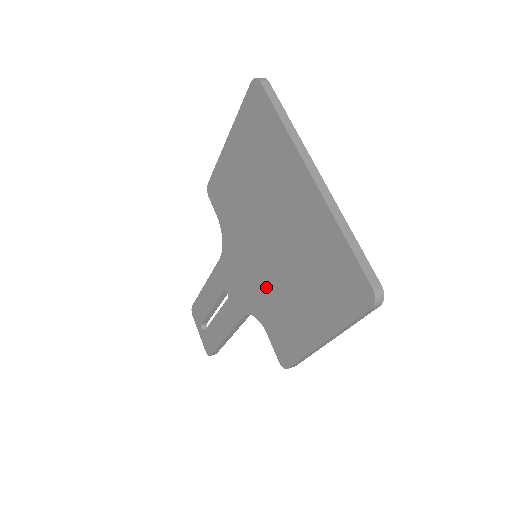
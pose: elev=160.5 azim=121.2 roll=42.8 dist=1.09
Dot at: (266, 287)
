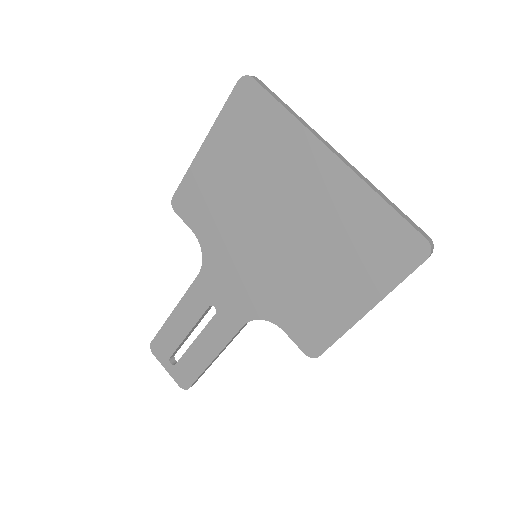
Dot at: (278, 282)
